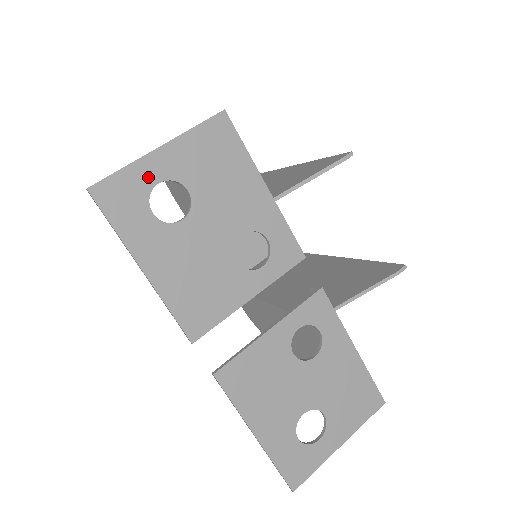
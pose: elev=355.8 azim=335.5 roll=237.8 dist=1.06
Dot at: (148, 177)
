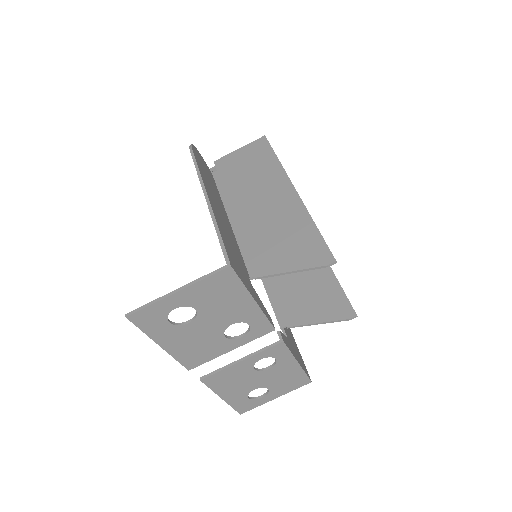
Dot at: (168, 307)
